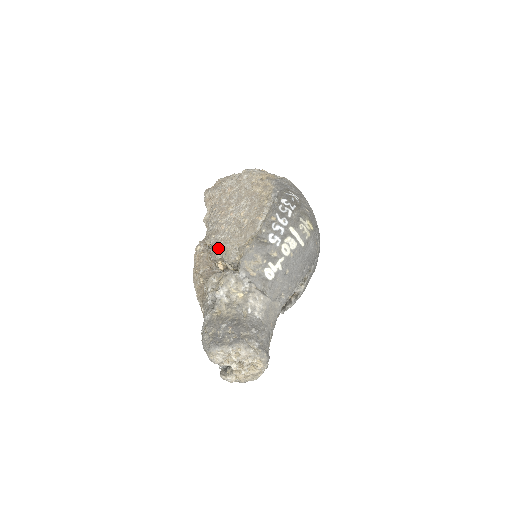
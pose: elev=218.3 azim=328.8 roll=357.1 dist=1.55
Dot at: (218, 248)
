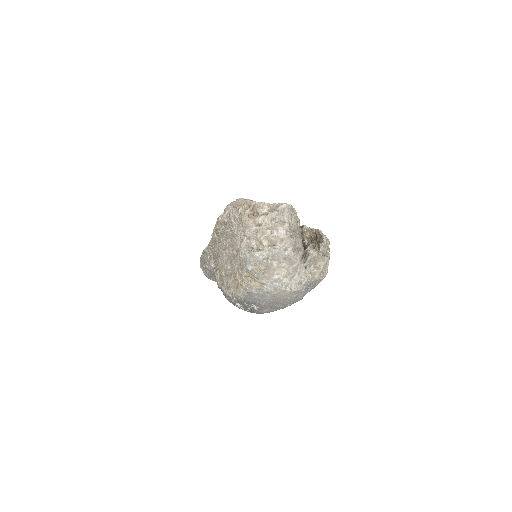
Dot at: (215, 249)
